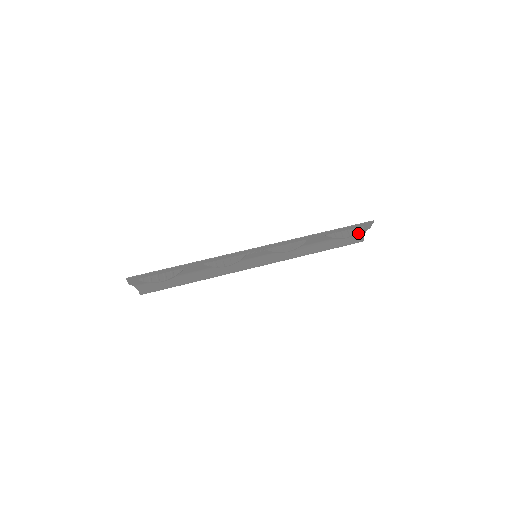
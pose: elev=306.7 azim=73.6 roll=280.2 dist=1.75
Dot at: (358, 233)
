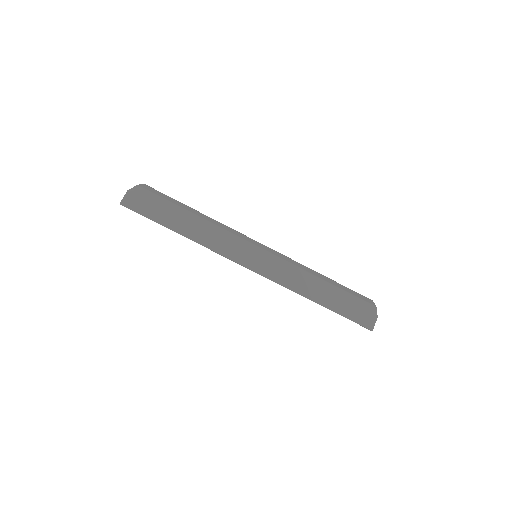
Dot at: (368, 306)
